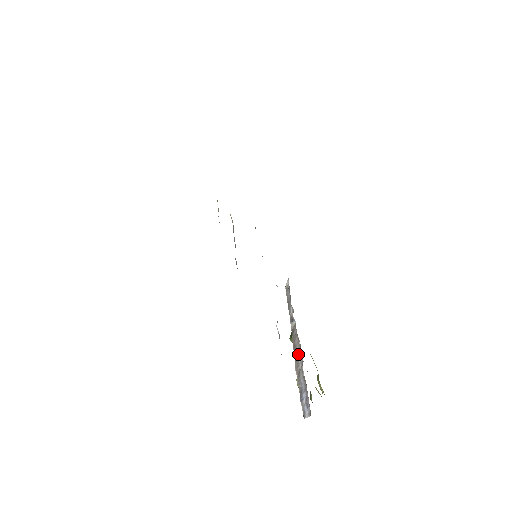
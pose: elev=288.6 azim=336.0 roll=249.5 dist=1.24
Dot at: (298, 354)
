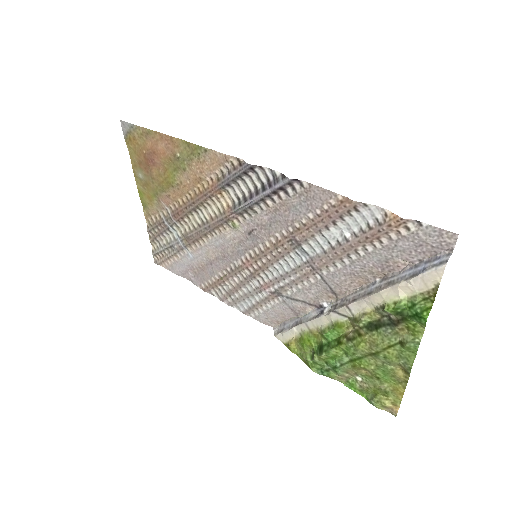
Dot at: (368, 289)
